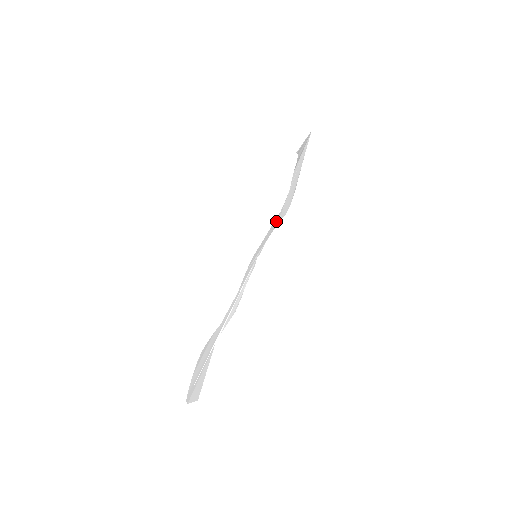
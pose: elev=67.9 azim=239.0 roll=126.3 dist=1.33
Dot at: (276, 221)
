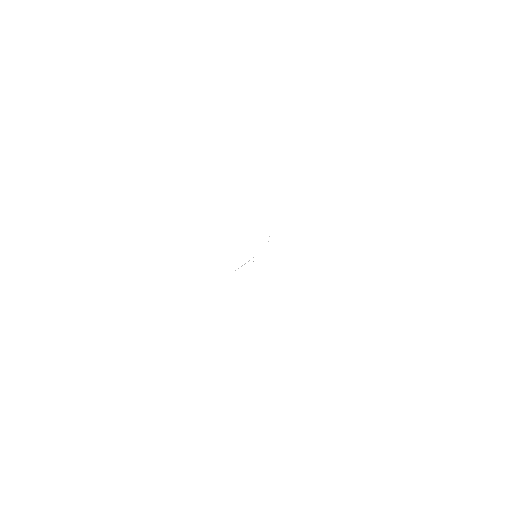
Dot at: occluded
